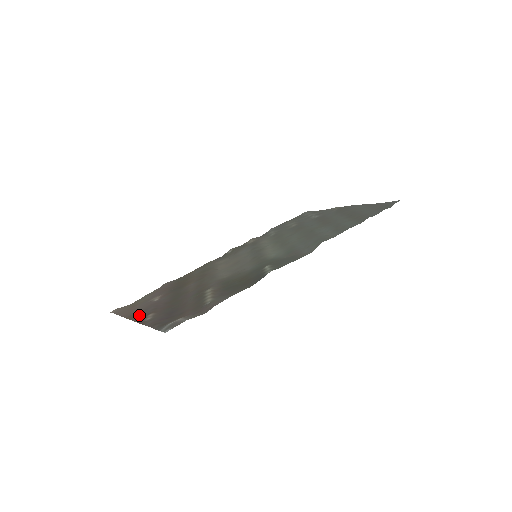
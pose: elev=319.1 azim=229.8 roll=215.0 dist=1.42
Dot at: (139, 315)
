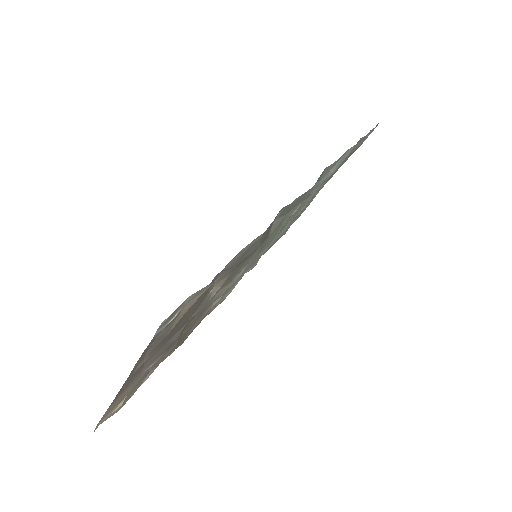
Dot at: (127, 383)
